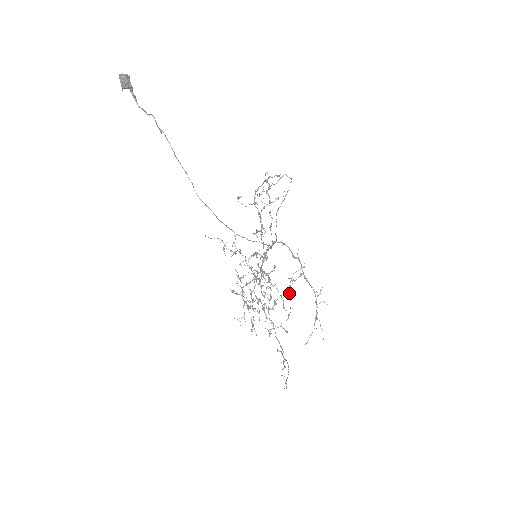
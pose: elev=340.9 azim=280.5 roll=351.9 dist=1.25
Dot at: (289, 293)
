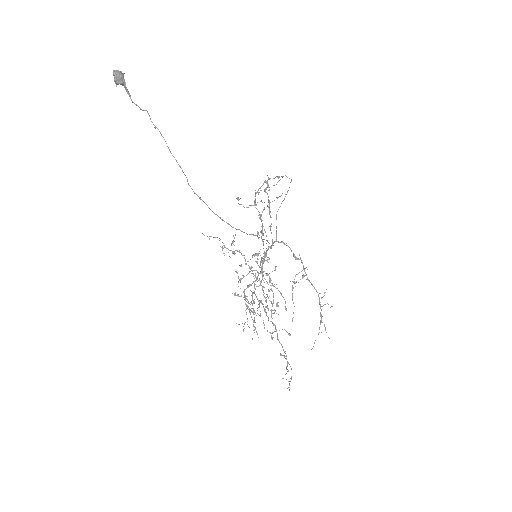
Dot at: (292, 296)
